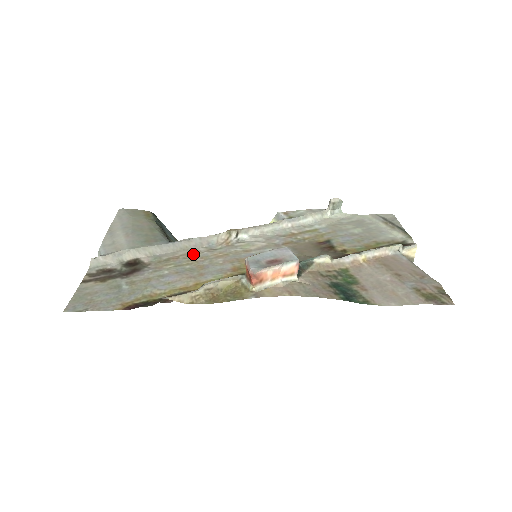
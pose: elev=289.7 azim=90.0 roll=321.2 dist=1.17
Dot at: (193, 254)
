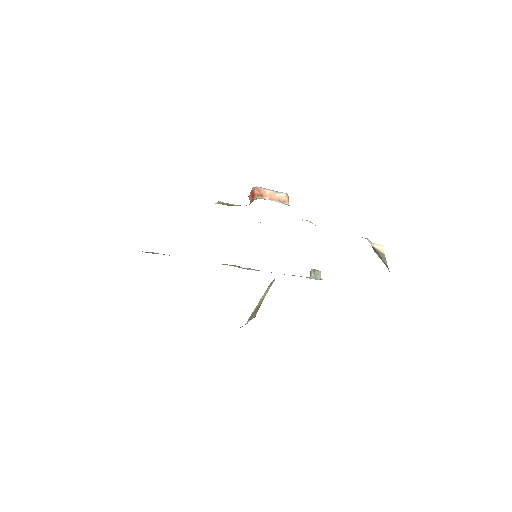
Dot at: occluded
